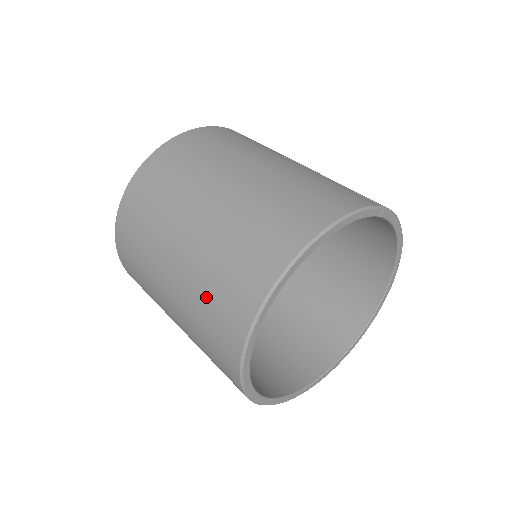
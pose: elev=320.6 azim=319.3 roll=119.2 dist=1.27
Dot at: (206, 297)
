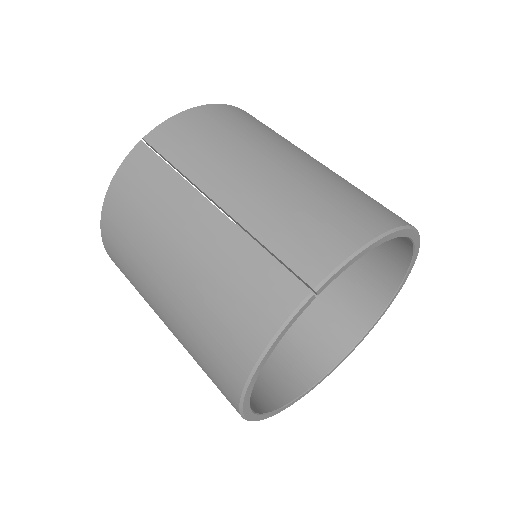
Dot at: occluded
